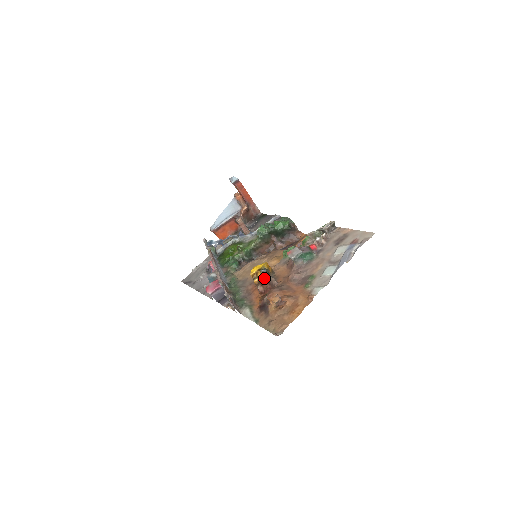
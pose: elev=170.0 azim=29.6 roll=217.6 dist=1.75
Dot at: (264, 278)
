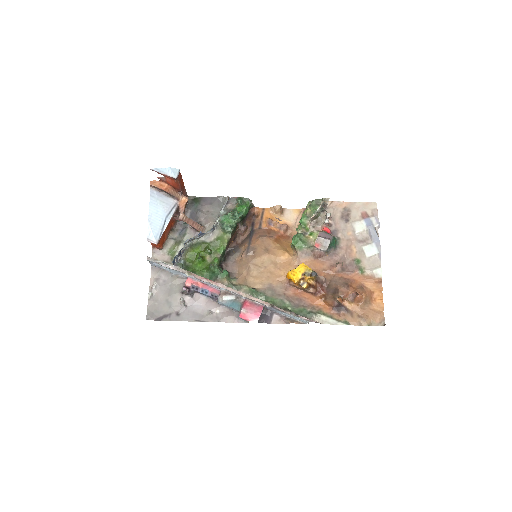
Dot at: (312, 280)
